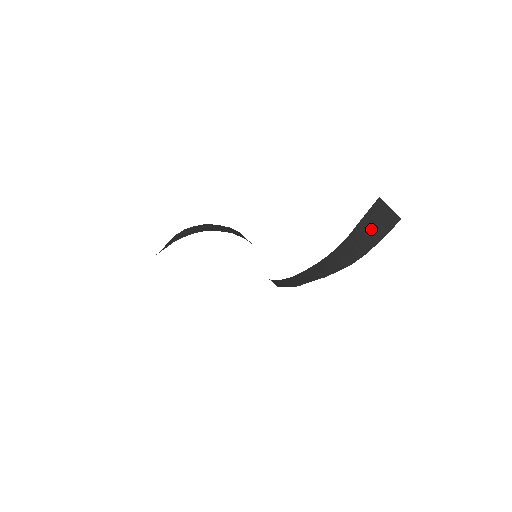
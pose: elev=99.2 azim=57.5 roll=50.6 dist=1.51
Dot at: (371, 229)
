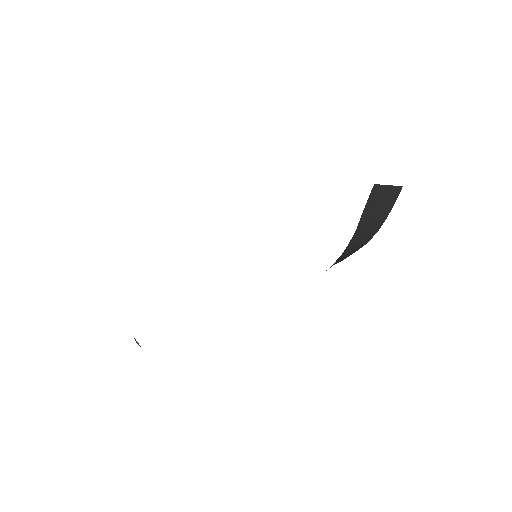
Dot at: (376, 210)
